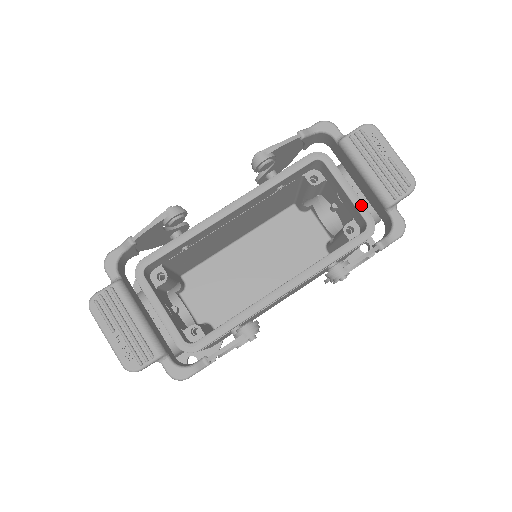
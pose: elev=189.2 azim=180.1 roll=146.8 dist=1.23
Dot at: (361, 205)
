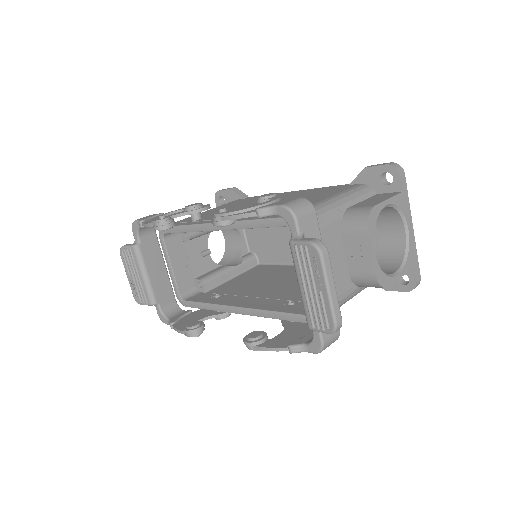
Dot at: occluded
